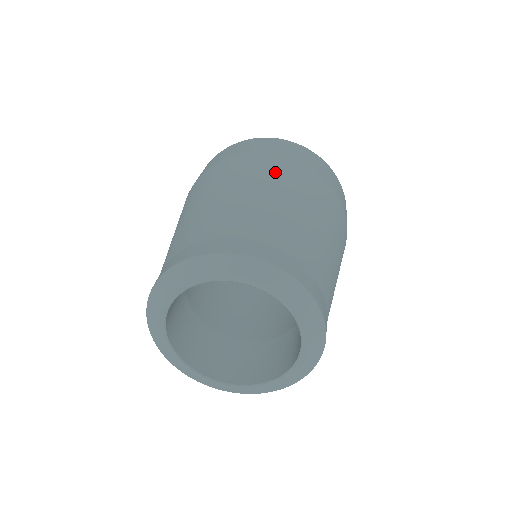
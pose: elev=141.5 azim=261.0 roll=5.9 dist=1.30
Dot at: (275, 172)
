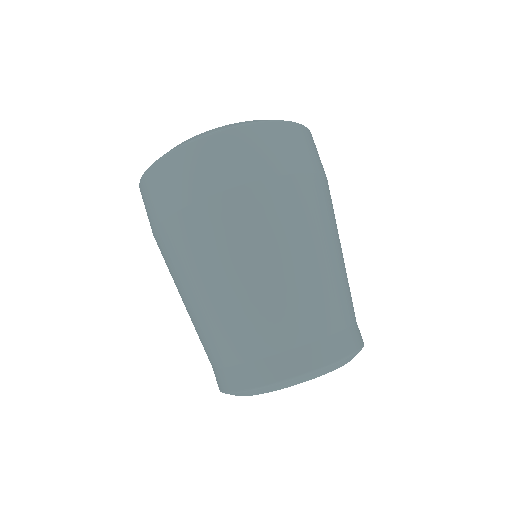
Dot at: (295, 215)
